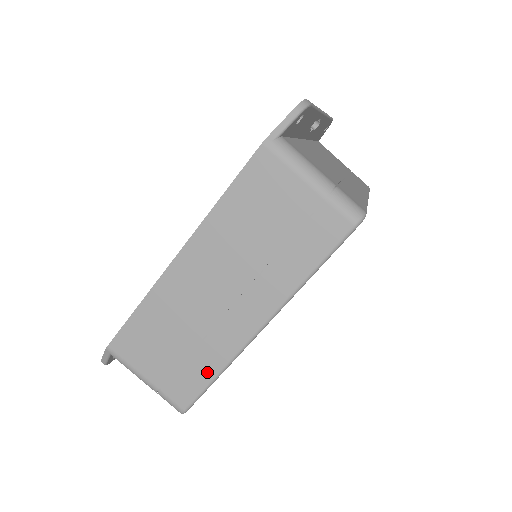
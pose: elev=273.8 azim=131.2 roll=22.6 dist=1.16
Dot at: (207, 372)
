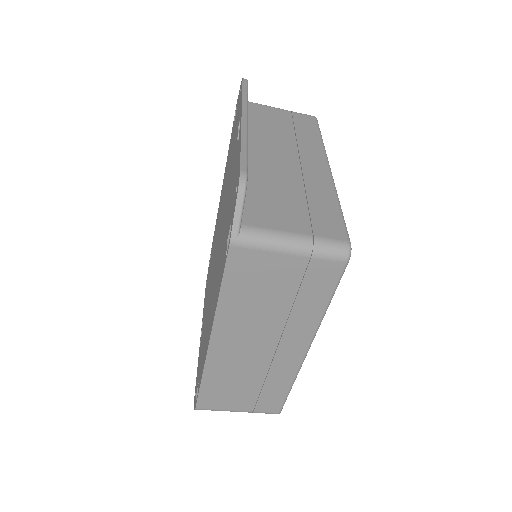
Dot at: (282, 389)
